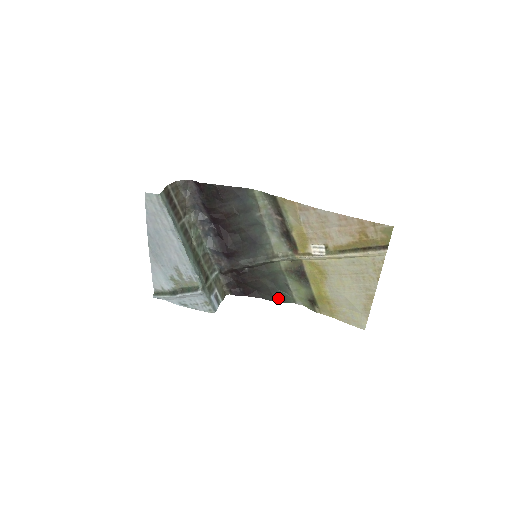
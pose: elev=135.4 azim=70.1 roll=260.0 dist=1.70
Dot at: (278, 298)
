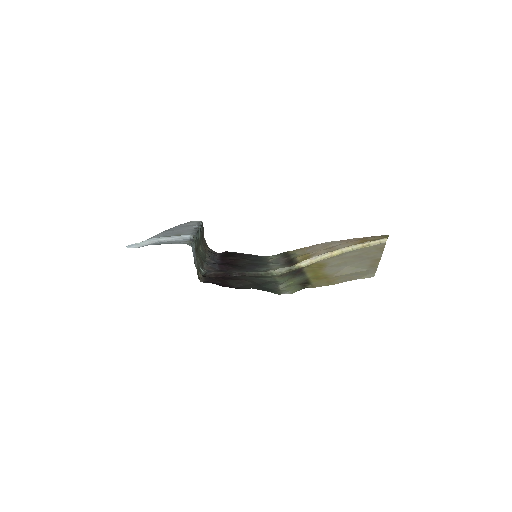
Dot at: (260, 289)
